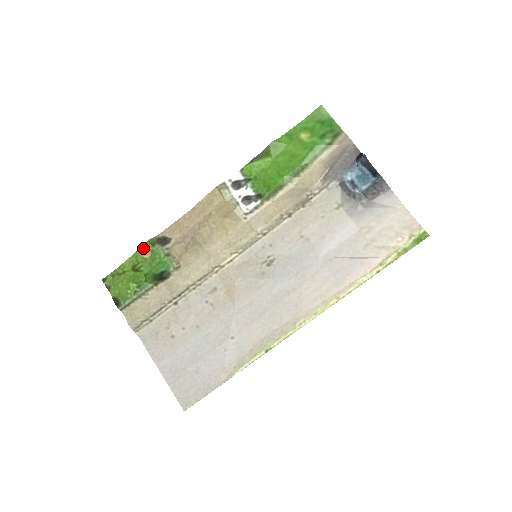
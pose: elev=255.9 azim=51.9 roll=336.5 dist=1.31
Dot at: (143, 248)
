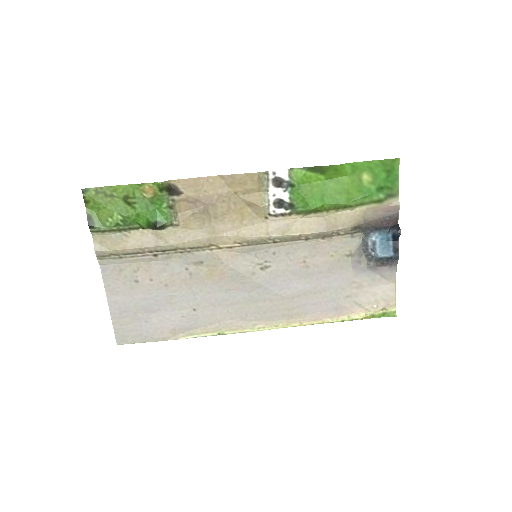
Dot at: (147, 185)
